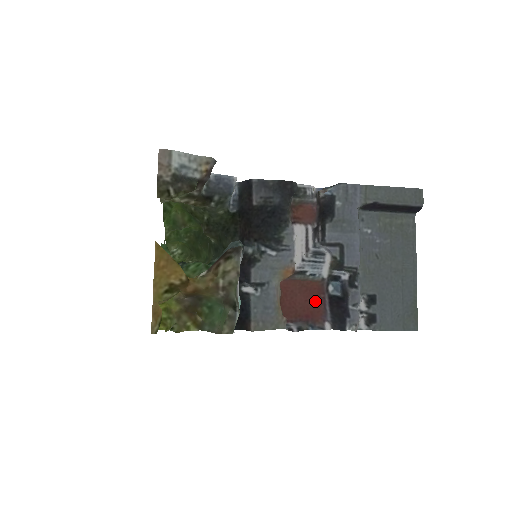
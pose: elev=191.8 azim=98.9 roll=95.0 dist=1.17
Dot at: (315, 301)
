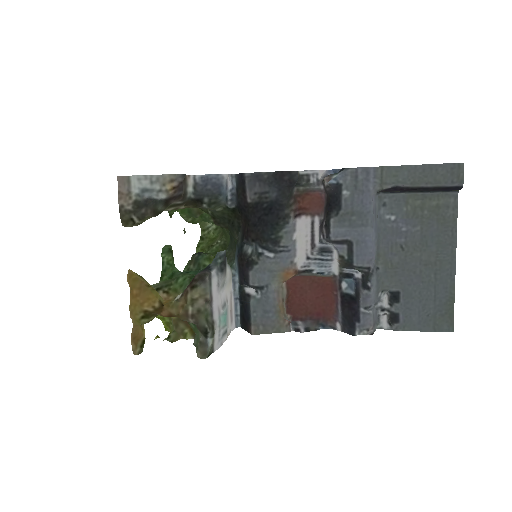
Dot at: (328, 298)
